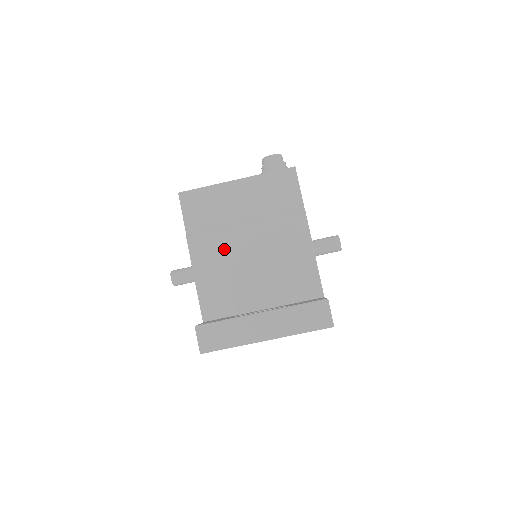
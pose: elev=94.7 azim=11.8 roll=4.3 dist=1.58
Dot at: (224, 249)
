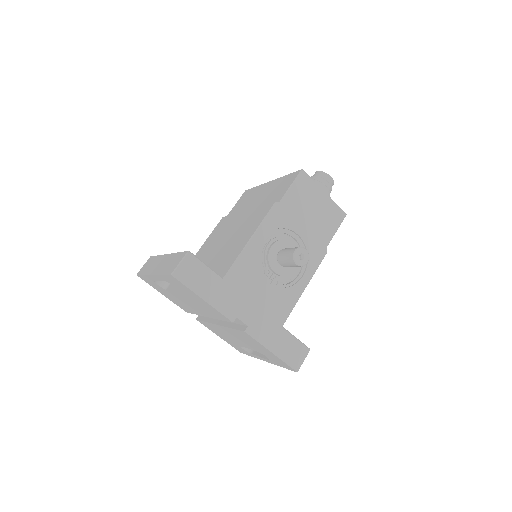
Dot at: (225, 228)
